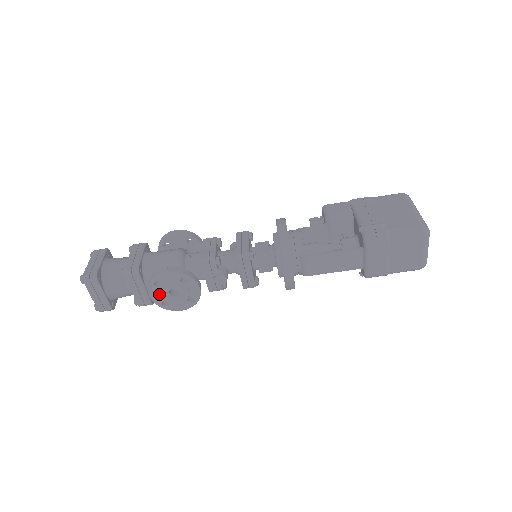
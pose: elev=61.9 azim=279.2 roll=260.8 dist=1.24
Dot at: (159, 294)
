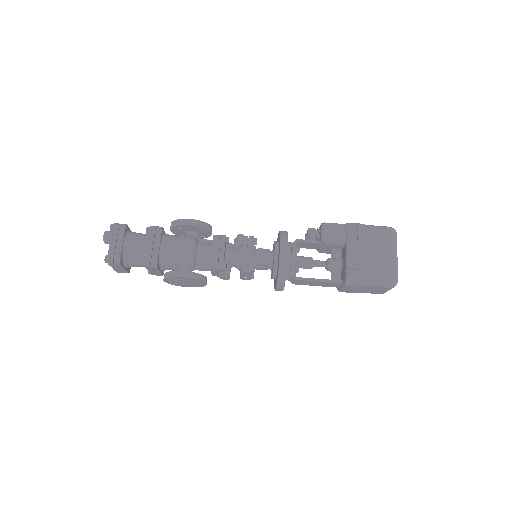
Dot at: (172, 281)
